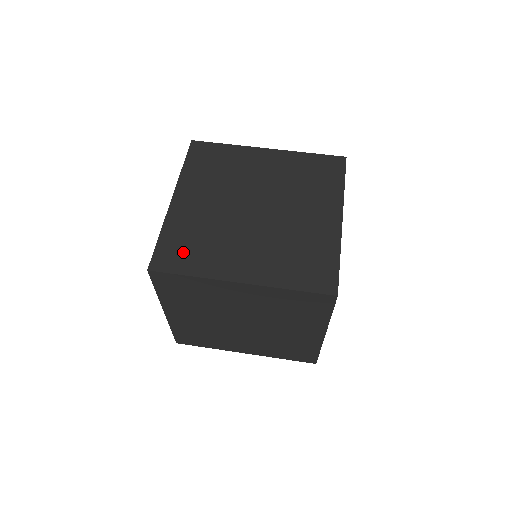
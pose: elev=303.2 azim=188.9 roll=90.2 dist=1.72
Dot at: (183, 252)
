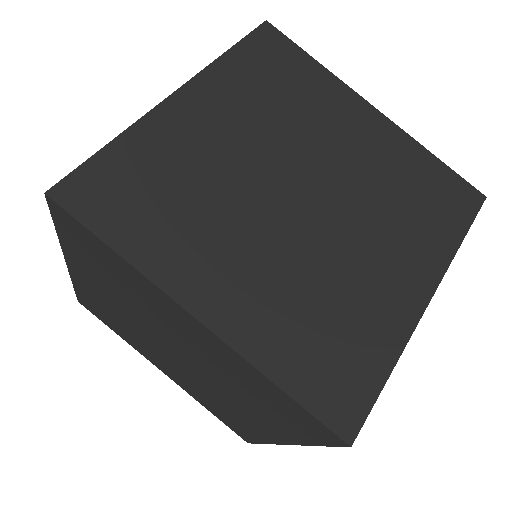
Dot at: (338, 360)
